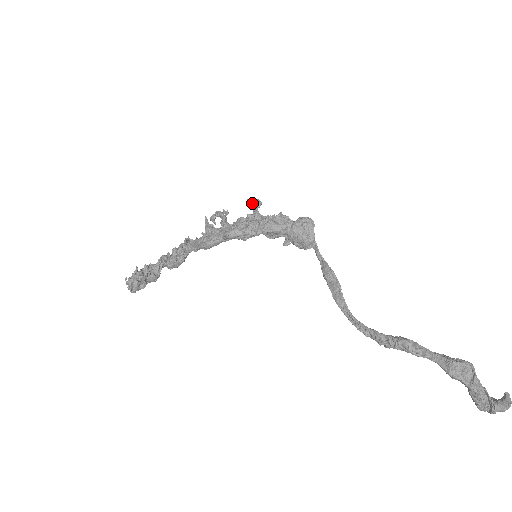
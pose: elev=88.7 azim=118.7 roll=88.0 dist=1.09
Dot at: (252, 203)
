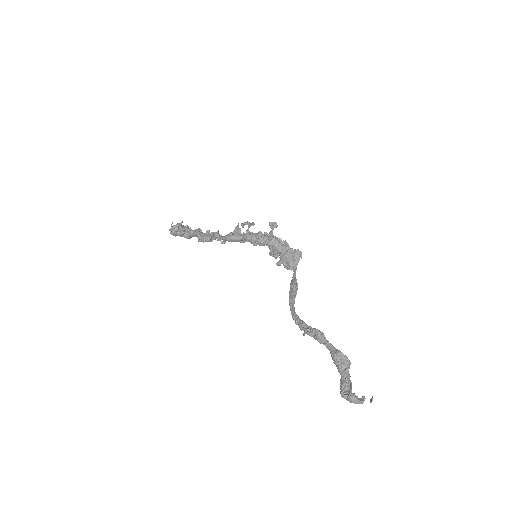
Dot at: (272, 224)
